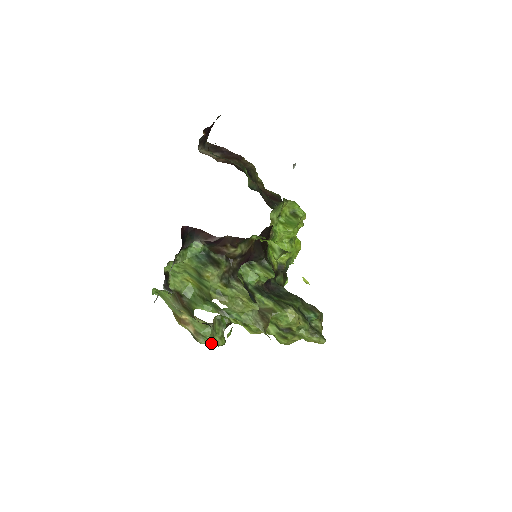
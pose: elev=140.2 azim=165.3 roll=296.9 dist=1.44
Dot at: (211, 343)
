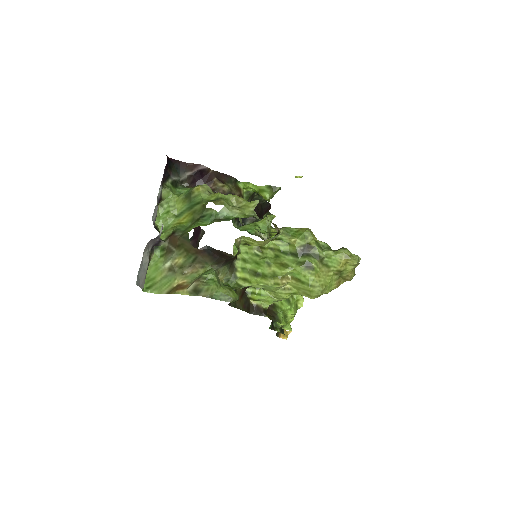
Dot at: (219, 298)
